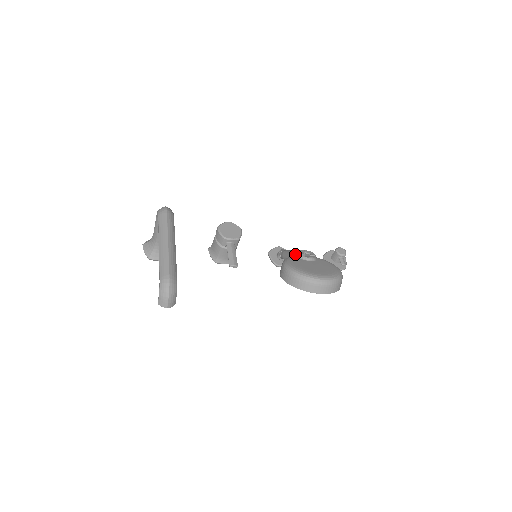
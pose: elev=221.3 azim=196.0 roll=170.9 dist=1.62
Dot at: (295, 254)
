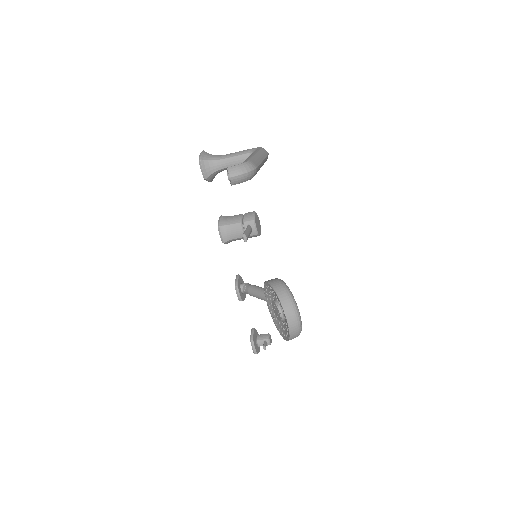
Dot at: occluded
